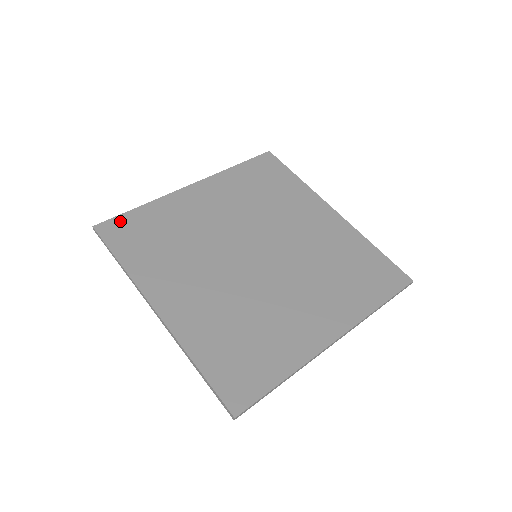
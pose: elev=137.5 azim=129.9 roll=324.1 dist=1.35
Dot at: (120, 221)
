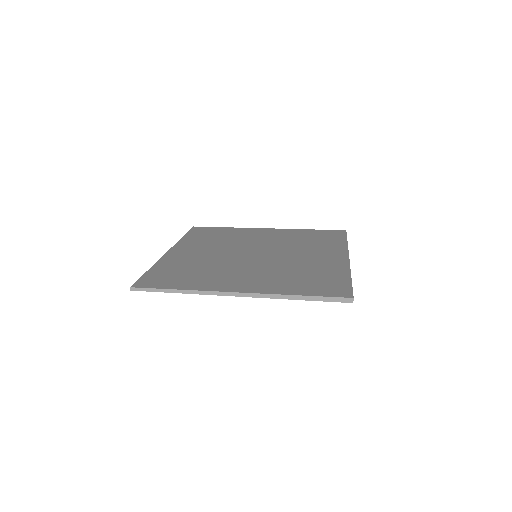
Dot at: (146, 278)
